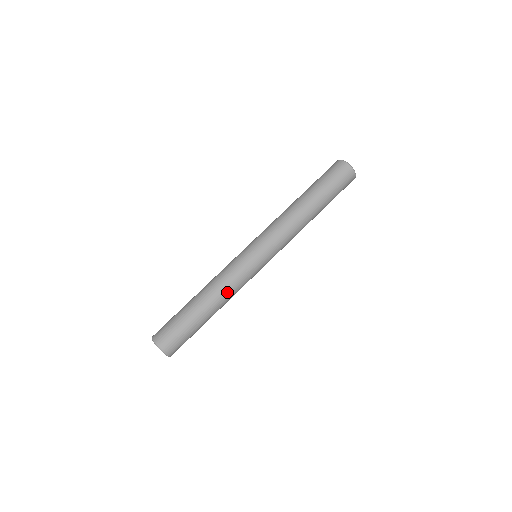
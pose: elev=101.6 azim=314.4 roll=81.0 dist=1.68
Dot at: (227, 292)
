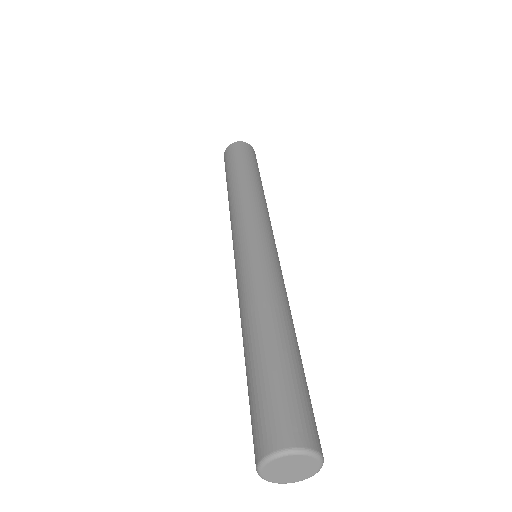
Dot at: (271, 294)
